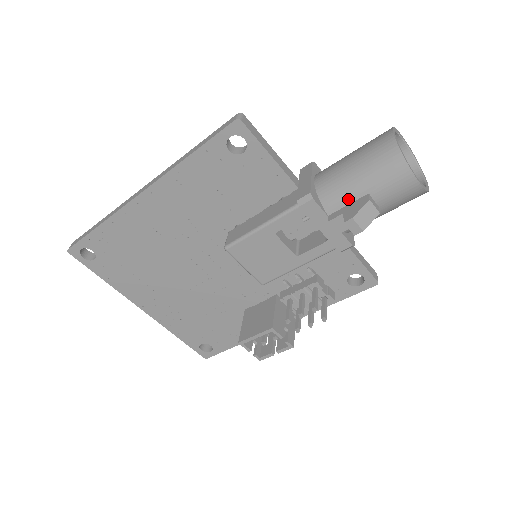
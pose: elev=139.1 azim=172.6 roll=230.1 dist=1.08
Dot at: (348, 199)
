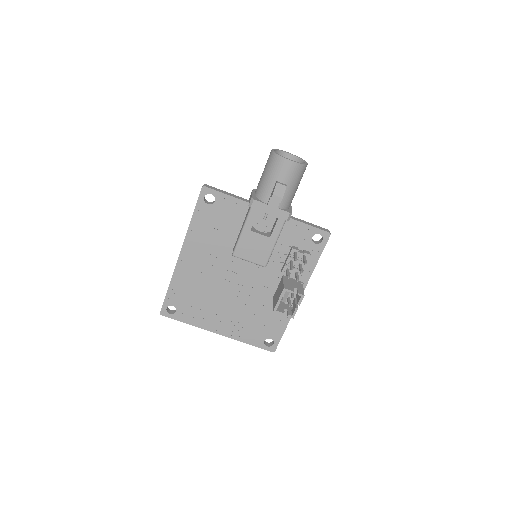
Dot at: (270, 190)
